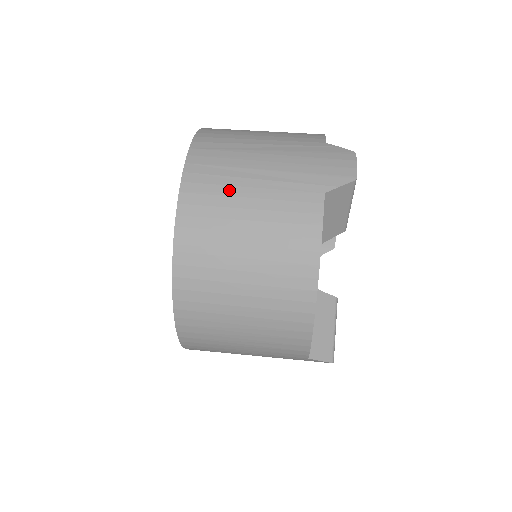
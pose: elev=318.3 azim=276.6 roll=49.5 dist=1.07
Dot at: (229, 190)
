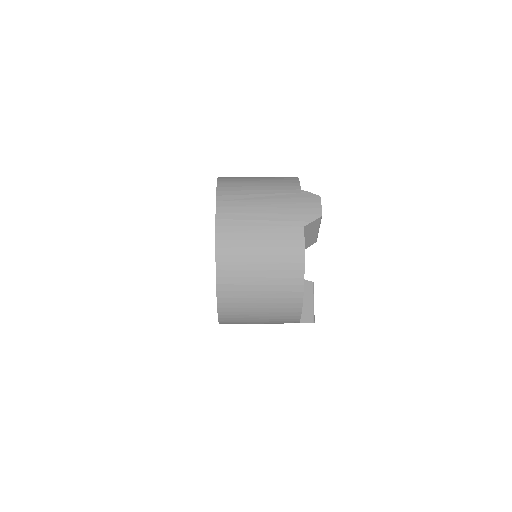
Dot at: (246, 229)
